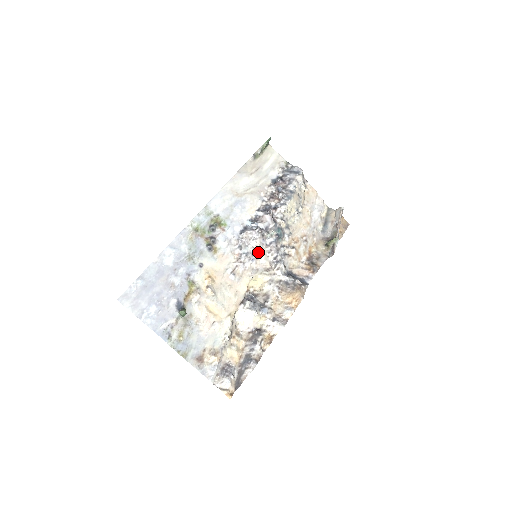
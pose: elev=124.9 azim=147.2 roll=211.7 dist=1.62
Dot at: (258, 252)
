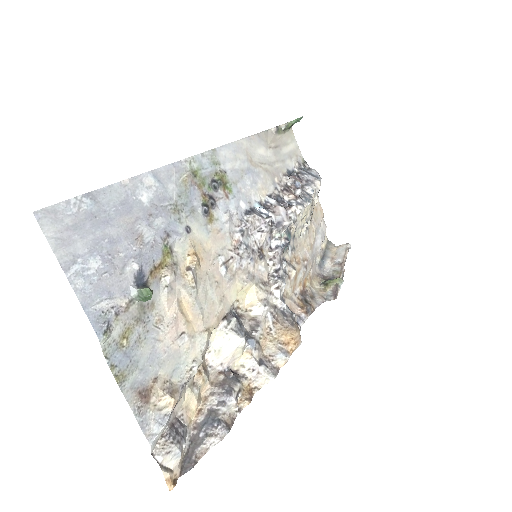
Dot at: (259, 252)
